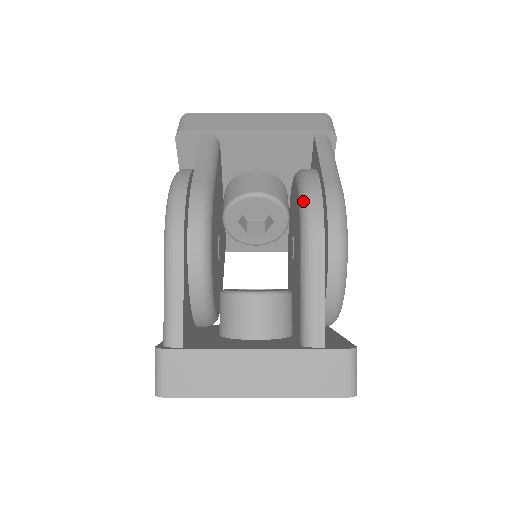
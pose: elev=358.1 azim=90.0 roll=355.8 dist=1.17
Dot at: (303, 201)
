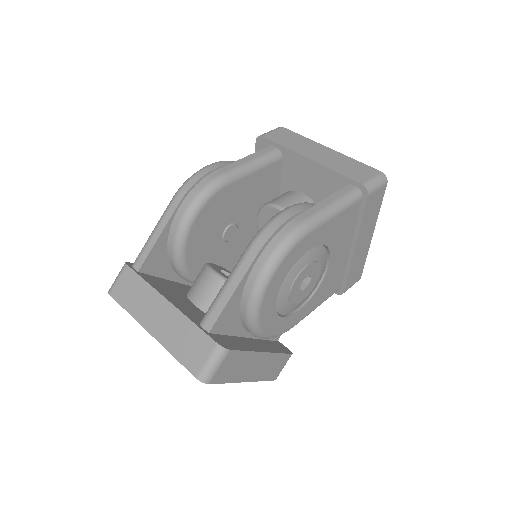
Dot at: (270, 219)
